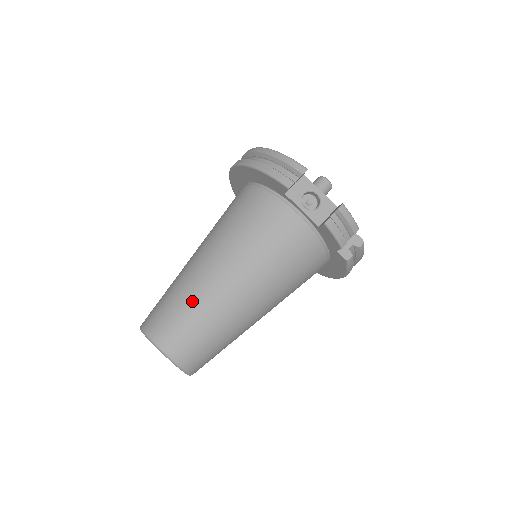
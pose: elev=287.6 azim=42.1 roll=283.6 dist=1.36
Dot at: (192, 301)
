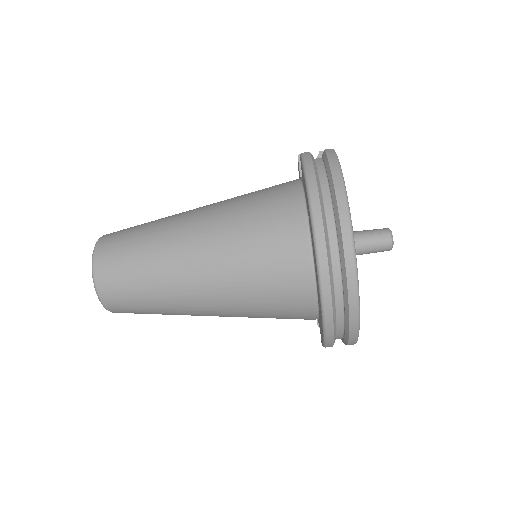
Dot at: occluded
